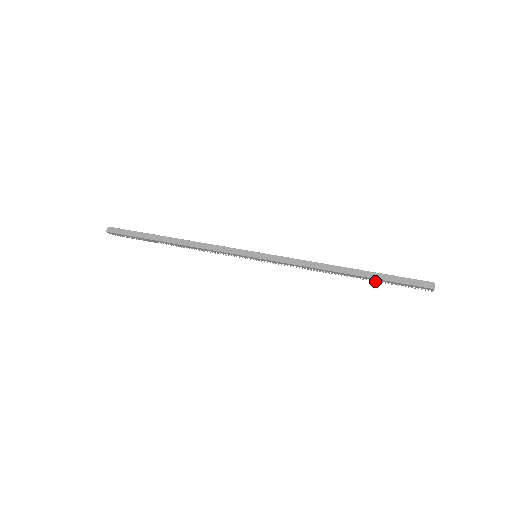
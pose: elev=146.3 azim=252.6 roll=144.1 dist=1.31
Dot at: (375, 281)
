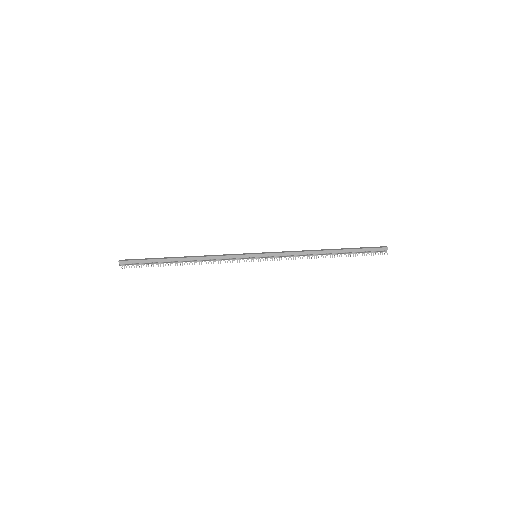
Dot at: (348, 256)
